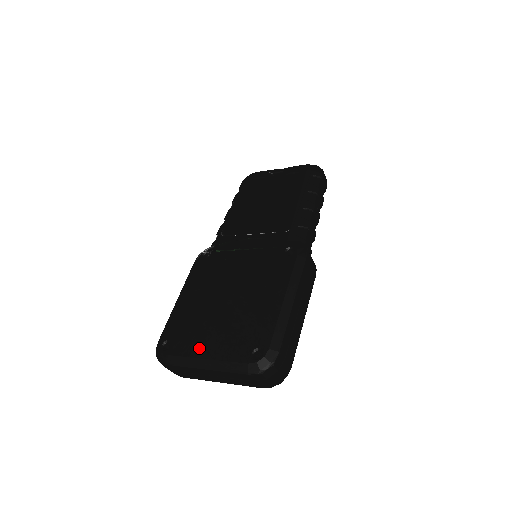
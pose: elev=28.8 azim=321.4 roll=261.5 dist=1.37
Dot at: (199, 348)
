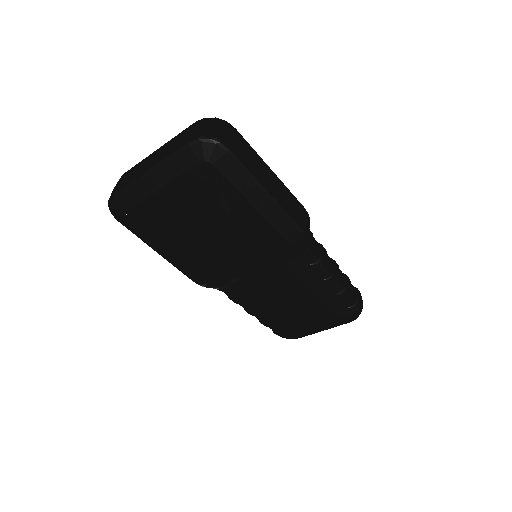
Dot at: occluded
